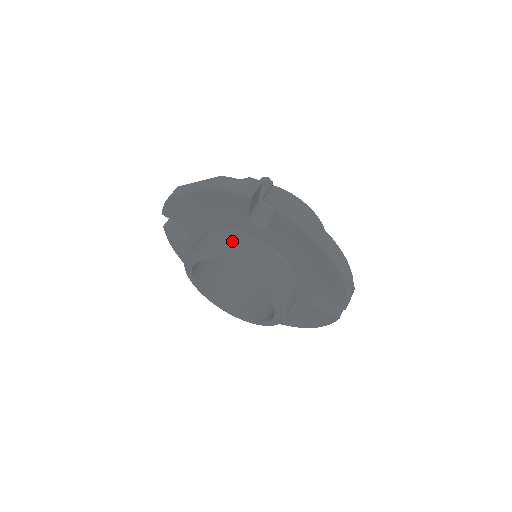
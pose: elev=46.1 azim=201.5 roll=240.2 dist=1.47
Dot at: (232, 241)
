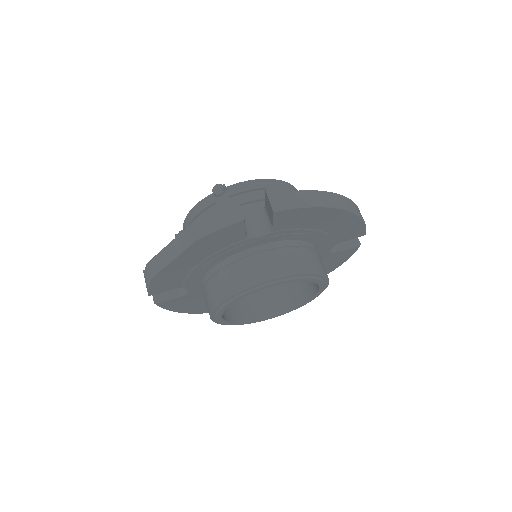
Dot at: (246, 266)
